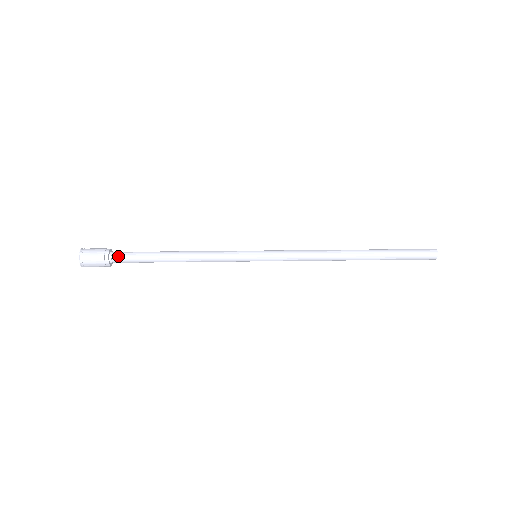
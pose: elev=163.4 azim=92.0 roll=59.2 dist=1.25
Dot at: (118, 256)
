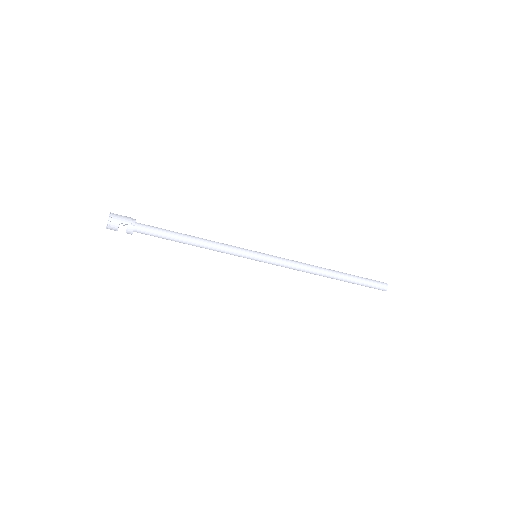
Dot at: (143, 224)
